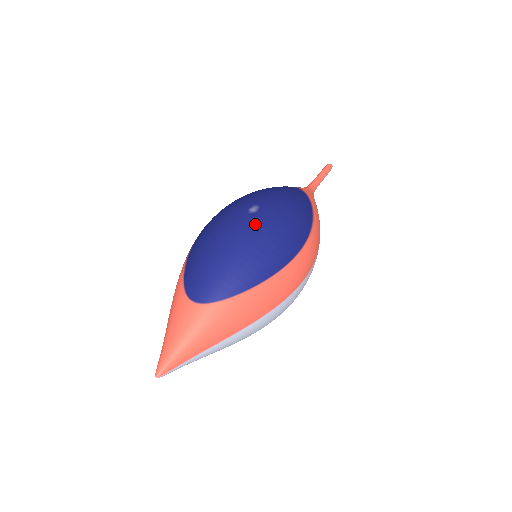
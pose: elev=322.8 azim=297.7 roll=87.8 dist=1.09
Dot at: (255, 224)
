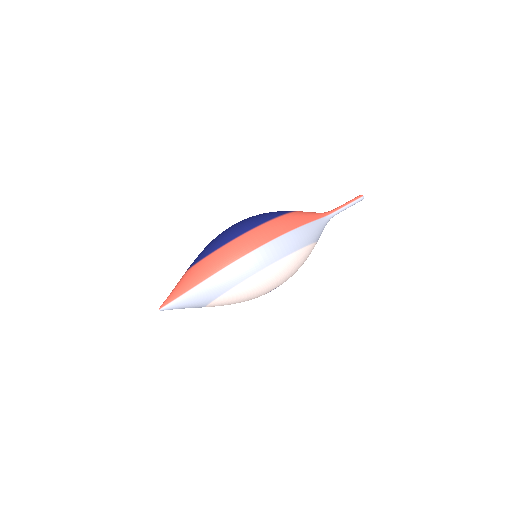
Dot at: occluded
